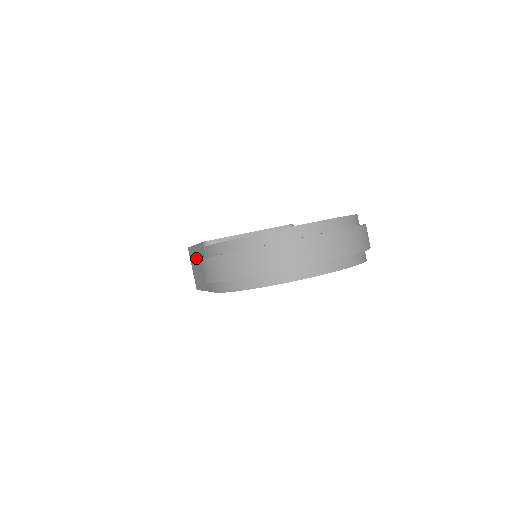
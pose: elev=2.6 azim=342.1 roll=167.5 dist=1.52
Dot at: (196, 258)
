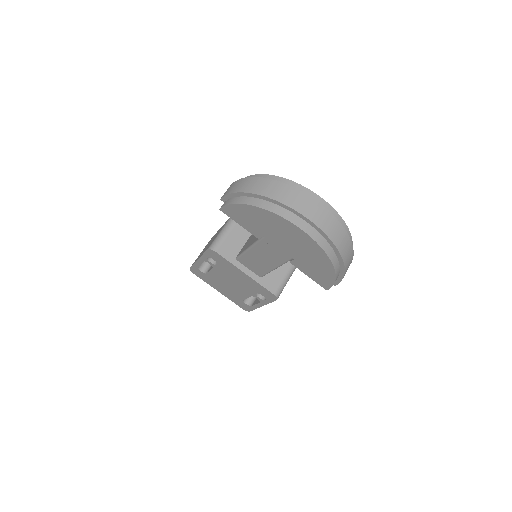
Dot at: occluded
